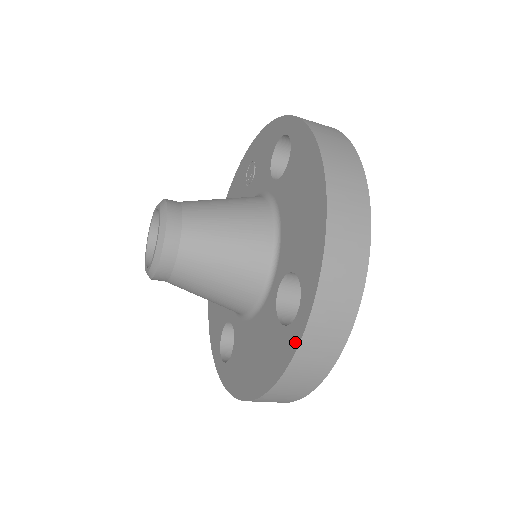
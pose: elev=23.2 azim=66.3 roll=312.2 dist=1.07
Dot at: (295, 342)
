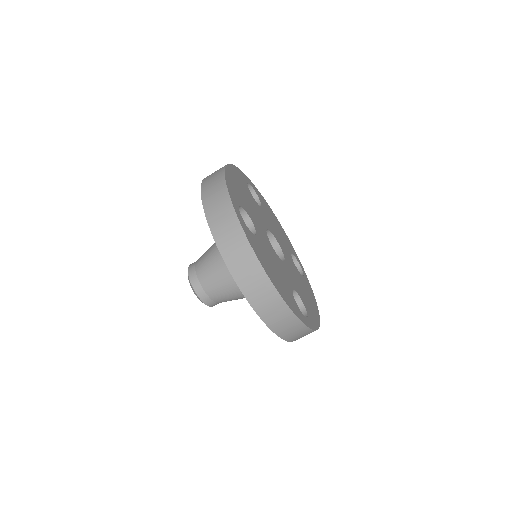
Dot at: (215, 239)
